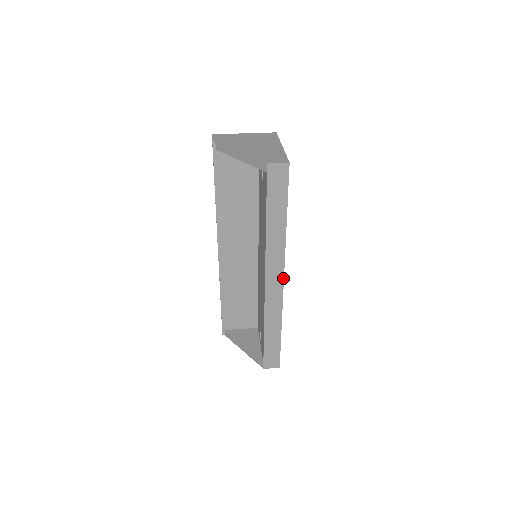
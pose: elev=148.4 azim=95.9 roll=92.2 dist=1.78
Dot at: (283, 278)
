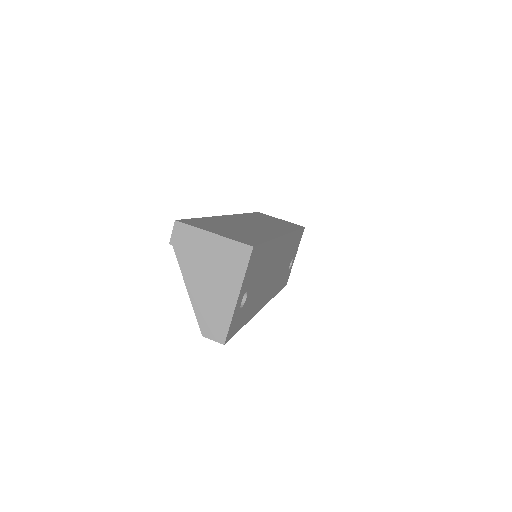
Dot at: (262, 307)
